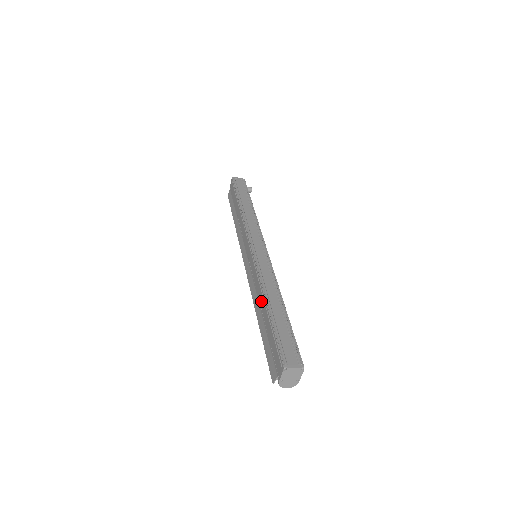
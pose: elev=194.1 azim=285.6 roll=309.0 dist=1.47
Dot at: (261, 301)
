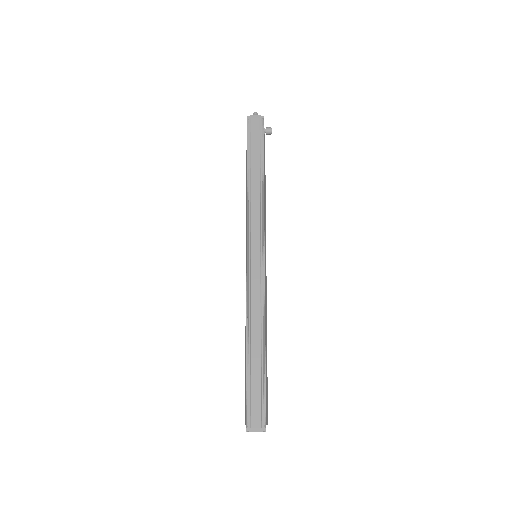
Dot at: occluded
